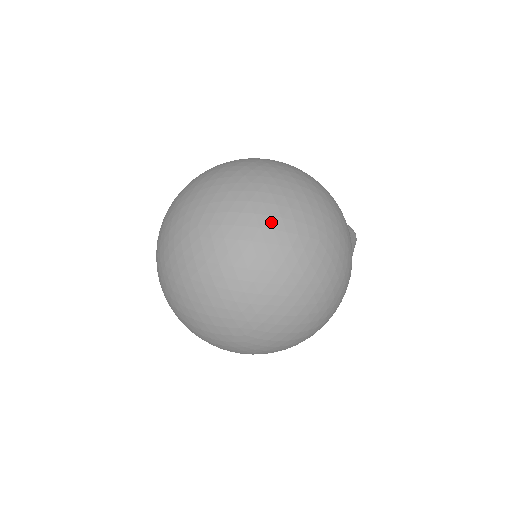
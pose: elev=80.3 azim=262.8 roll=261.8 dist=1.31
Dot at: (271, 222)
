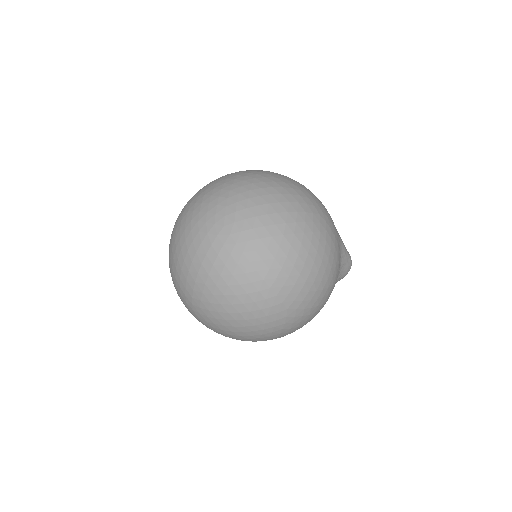
Dot at: occluded
